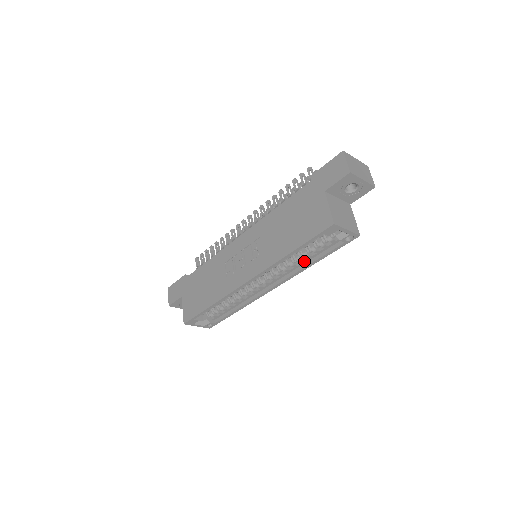
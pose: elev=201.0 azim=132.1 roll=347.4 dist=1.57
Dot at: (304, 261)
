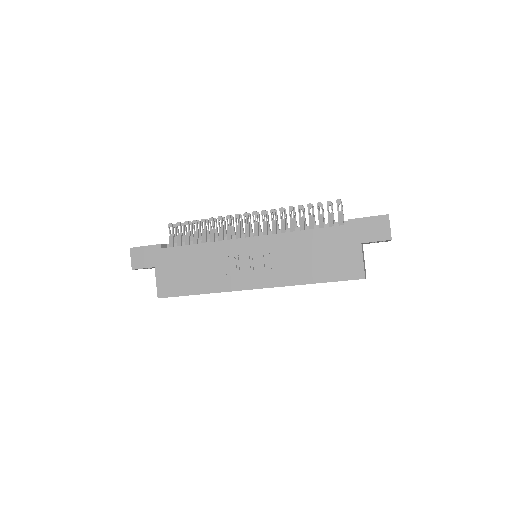
Dot at: occluded
